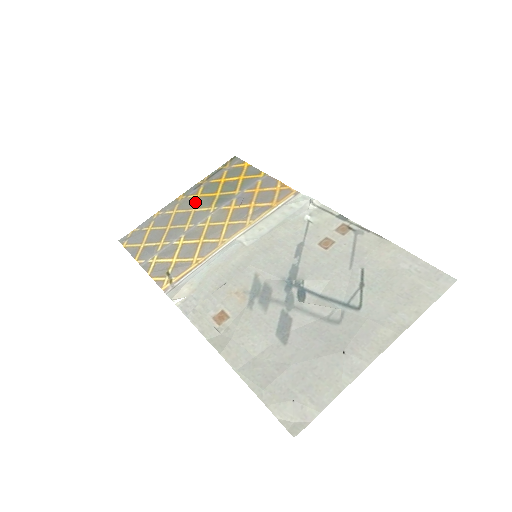
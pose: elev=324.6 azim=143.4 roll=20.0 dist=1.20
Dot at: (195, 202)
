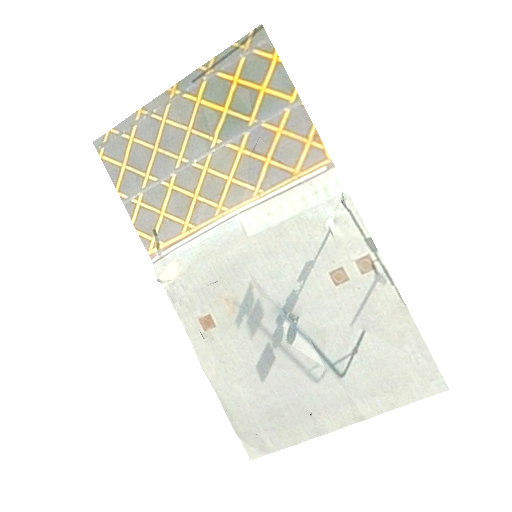
Dot at: (192, 114)
